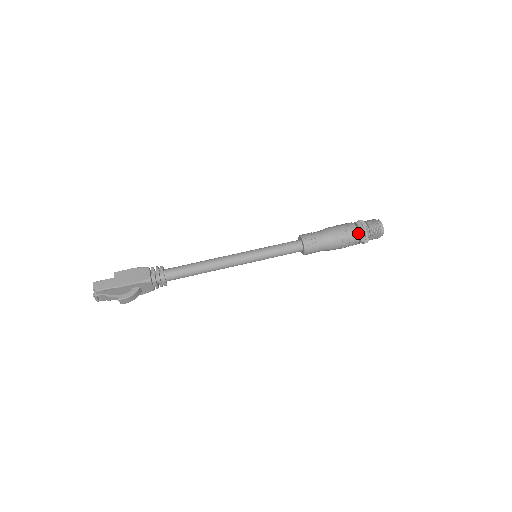
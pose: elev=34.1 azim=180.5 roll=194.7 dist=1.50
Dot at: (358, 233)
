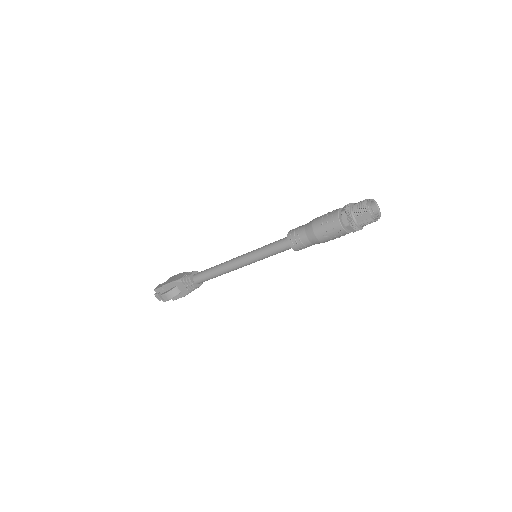
Dot at: (342, 216)
